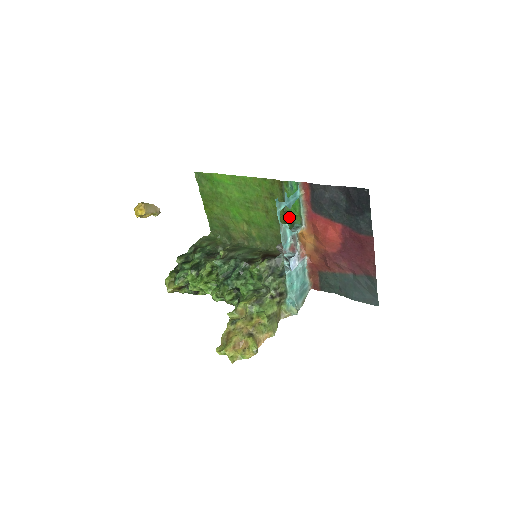
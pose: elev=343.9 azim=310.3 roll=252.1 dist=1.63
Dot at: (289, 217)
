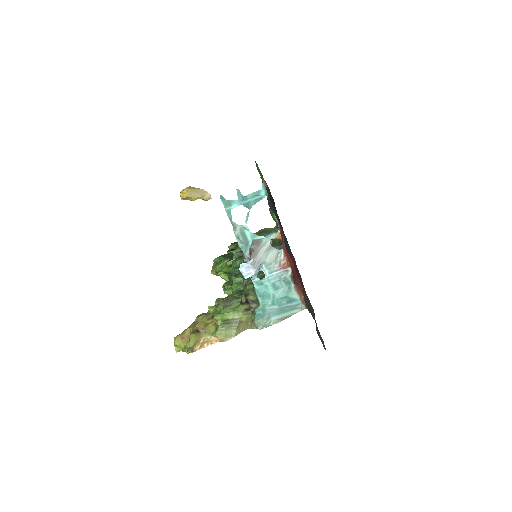
Dot at: occluded
